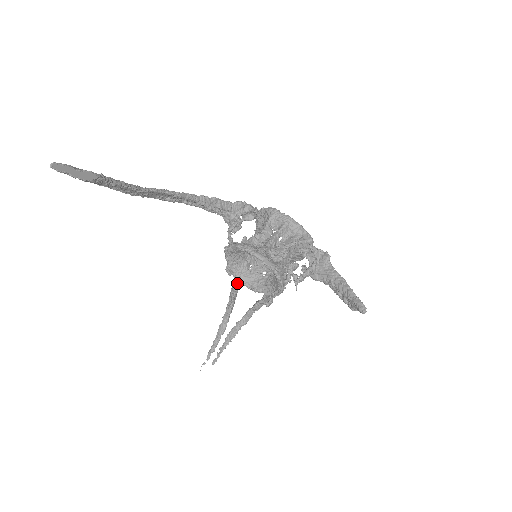
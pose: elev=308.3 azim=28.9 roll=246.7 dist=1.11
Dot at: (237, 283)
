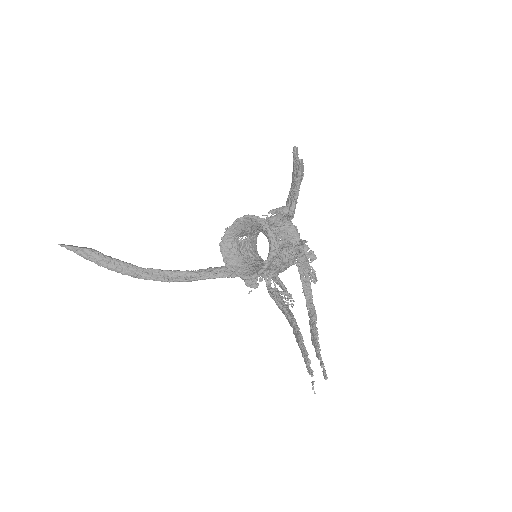
Dot at: (279, 301)
